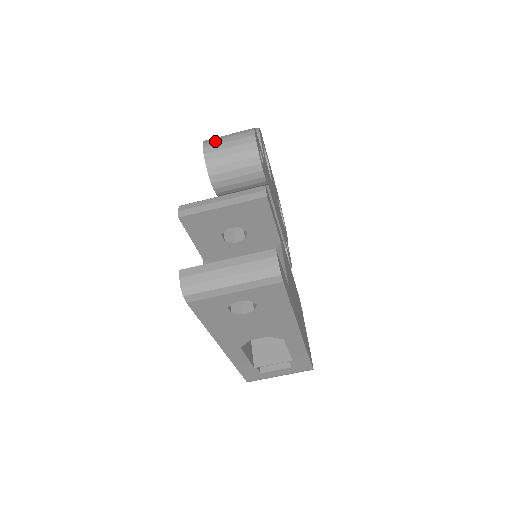
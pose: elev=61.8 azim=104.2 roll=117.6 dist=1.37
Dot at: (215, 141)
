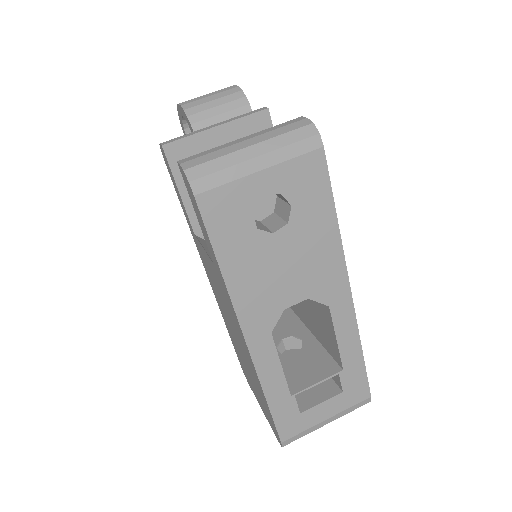
Dot at: (191, 99)
